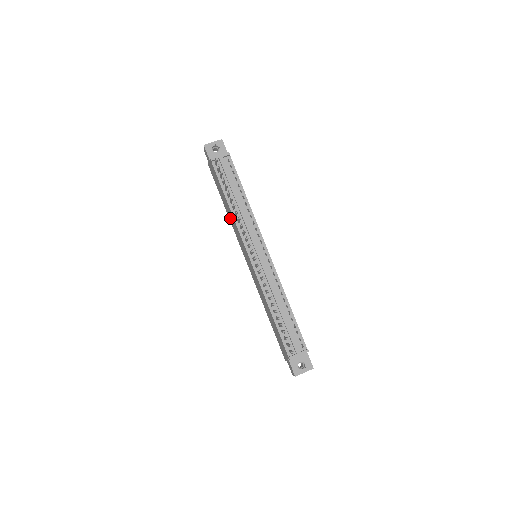
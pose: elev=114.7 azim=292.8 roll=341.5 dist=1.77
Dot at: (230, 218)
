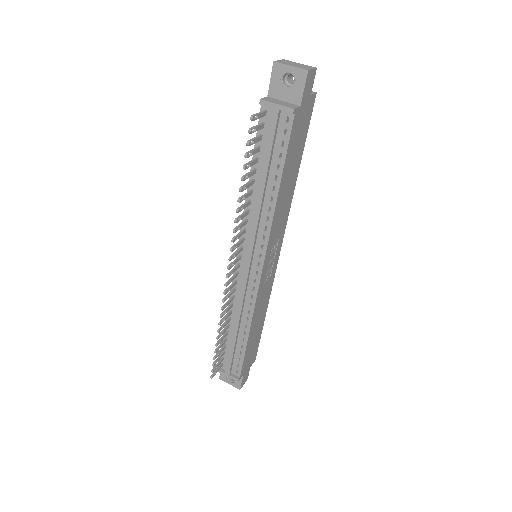
Dot at: occluded
